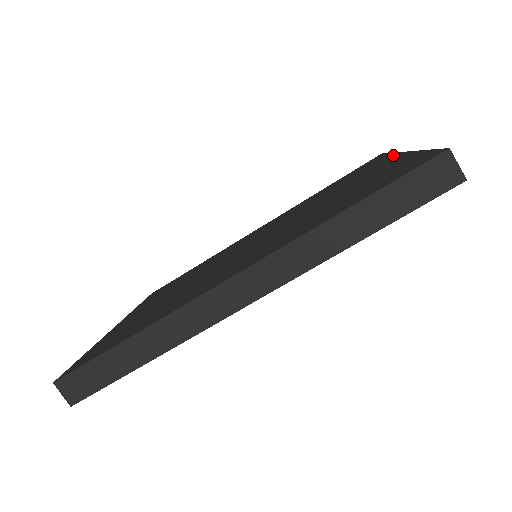
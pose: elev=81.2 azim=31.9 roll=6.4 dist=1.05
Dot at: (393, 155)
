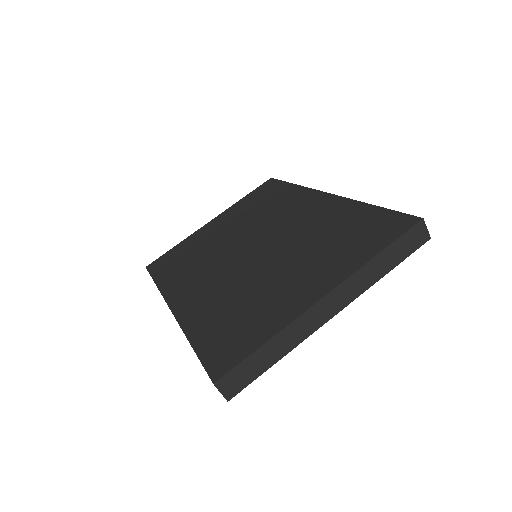
Dot at: (343, 275)
